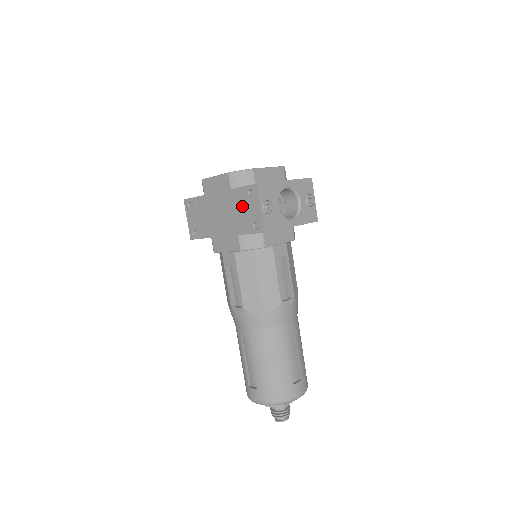
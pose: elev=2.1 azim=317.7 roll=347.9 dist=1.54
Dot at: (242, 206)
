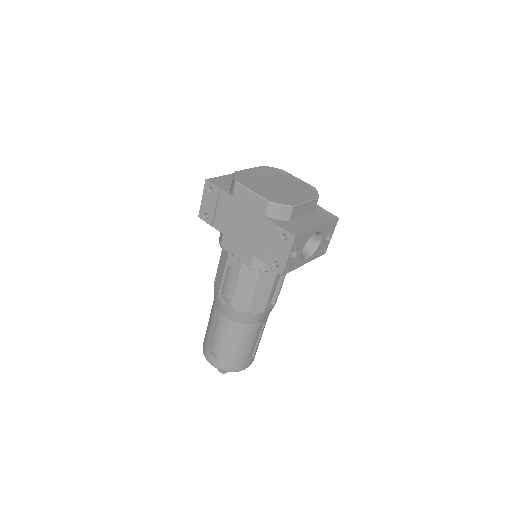
Dot at: (270, 239)
